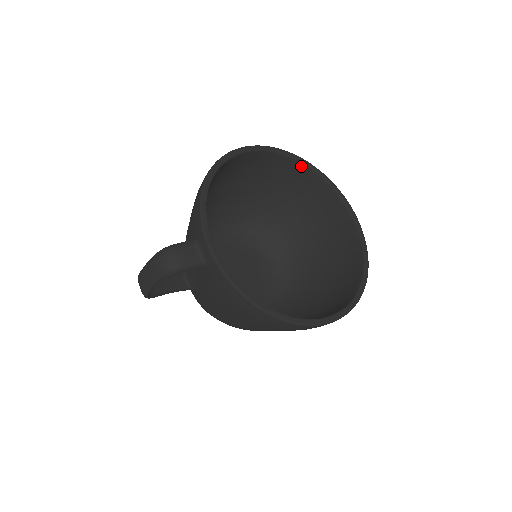
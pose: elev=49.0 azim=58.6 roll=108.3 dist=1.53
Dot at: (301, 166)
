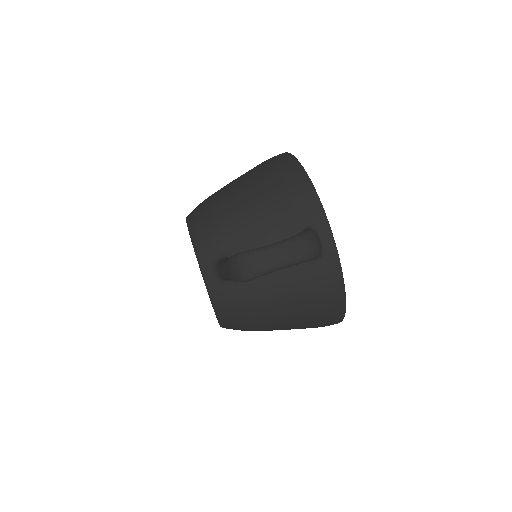
Dot at: occluded
